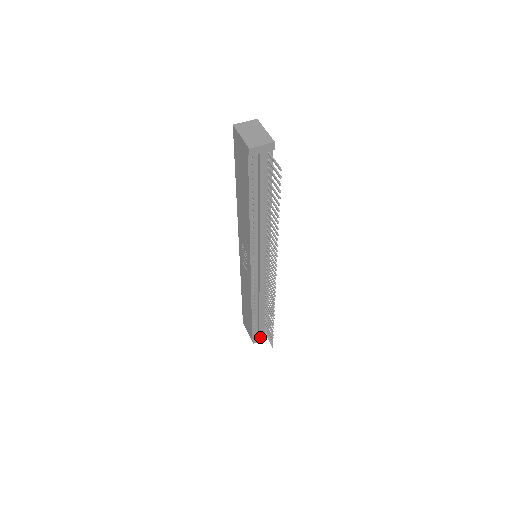
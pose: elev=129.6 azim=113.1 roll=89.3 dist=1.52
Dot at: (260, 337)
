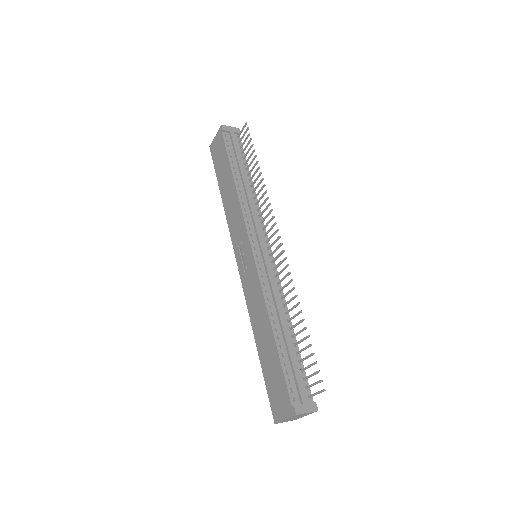
Dot at: (303, 401)
